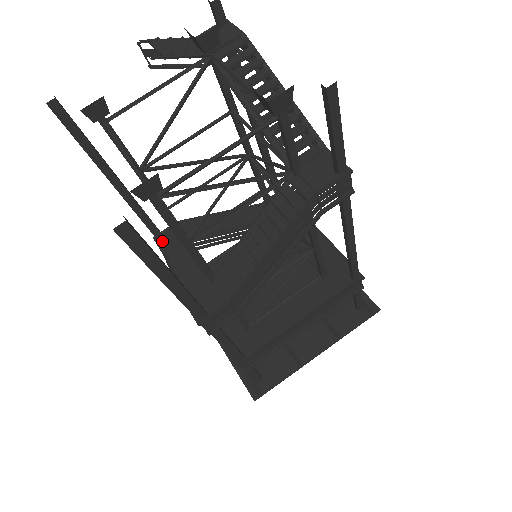
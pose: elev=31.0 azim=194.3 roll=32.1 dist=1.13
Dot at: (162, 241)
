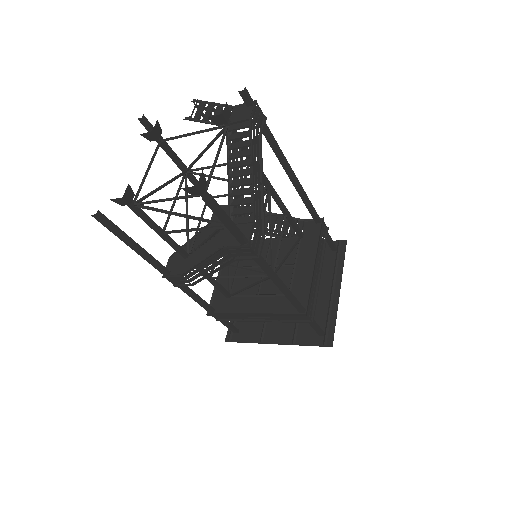
Dot at: occluded
